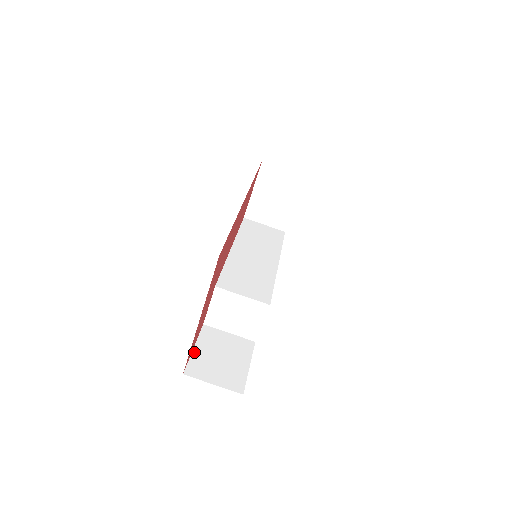
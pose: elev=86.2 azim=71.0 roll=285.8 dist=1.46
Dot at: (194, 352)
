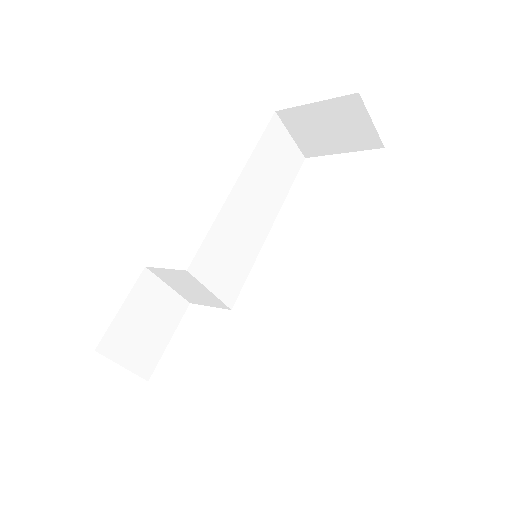
Dot at: (119, 315)
